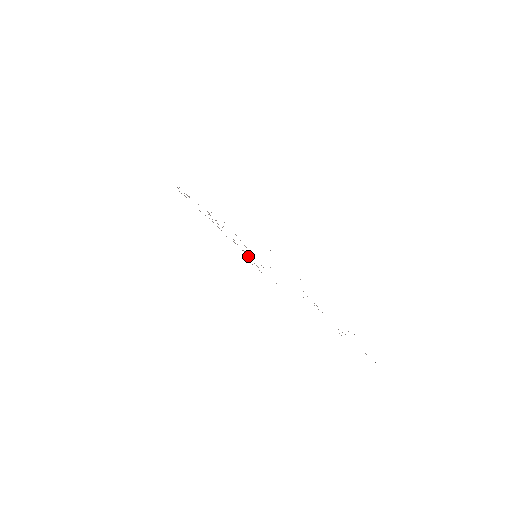
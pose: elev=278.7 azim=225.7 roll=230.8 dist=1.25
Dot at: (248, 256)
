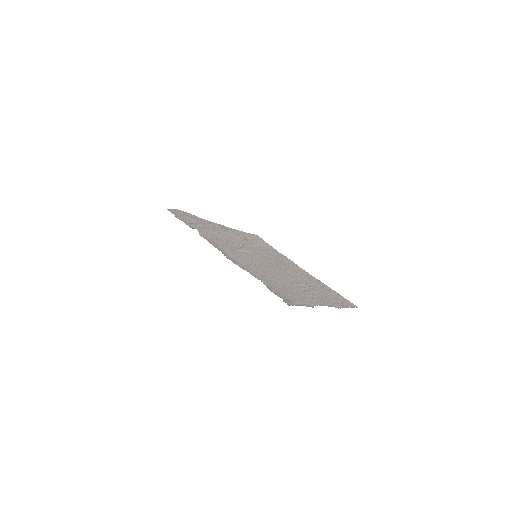
Dot at: (249, 241)
